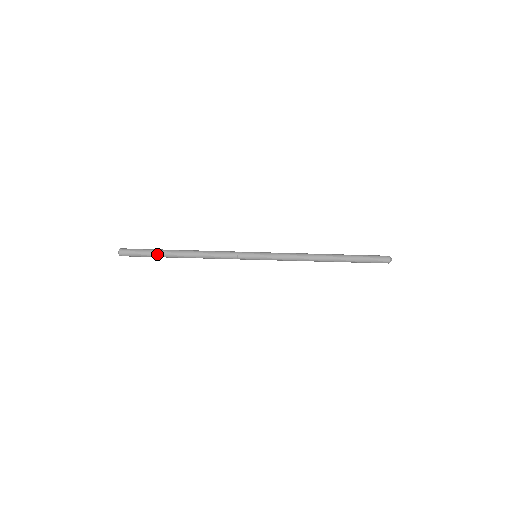
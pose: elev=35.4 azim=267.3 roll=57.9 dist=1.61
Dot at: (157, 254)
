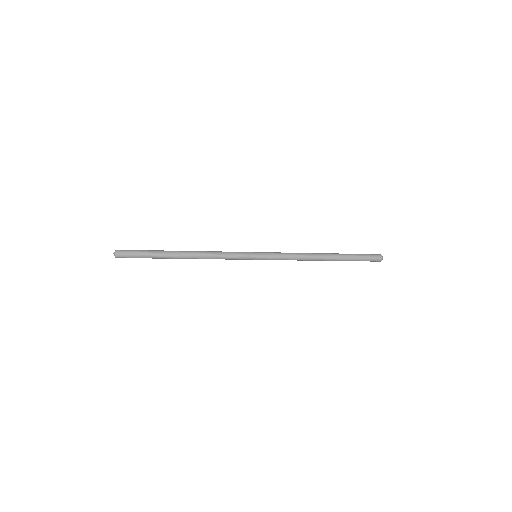
Dot at: (156, 256)
